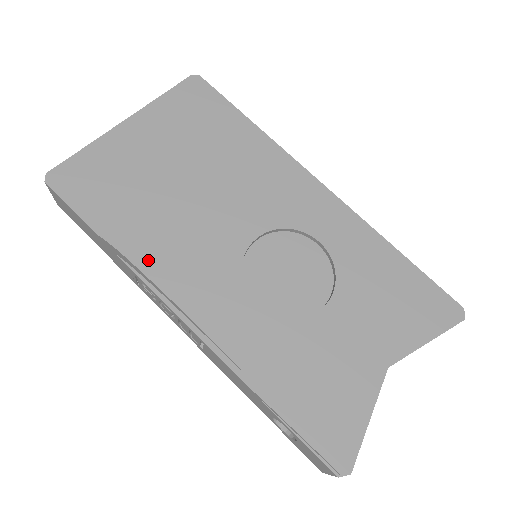
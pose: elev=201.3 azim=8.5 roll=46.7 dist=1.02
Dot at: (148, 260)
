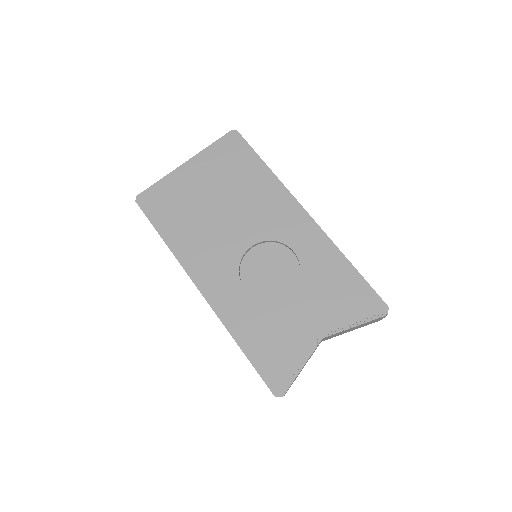
Dot at: (185, 254)
